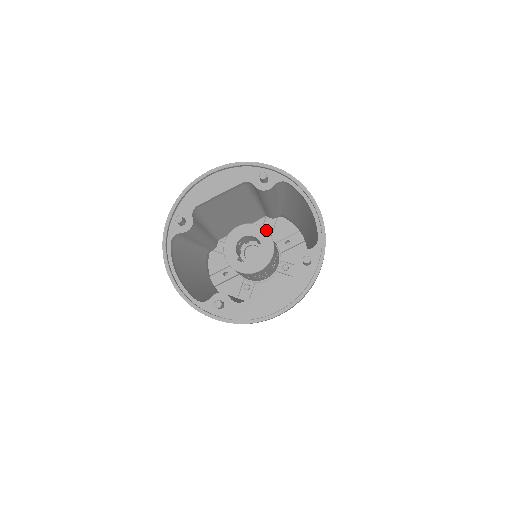
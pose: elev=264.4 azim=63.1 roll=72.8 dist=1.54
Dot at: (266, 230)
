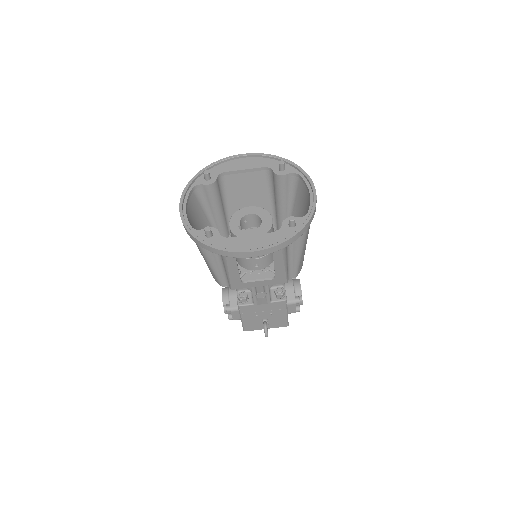
Dot at: (270, 214)
